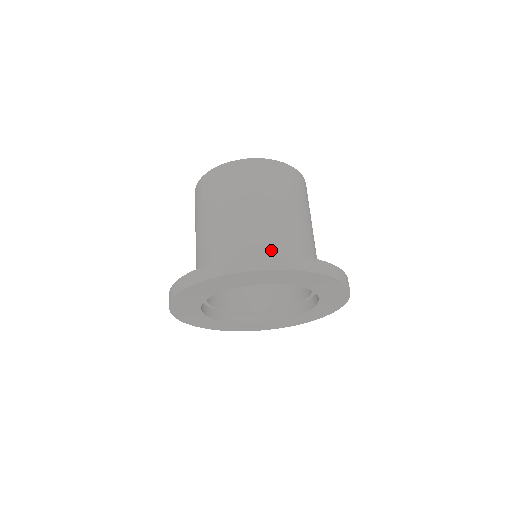
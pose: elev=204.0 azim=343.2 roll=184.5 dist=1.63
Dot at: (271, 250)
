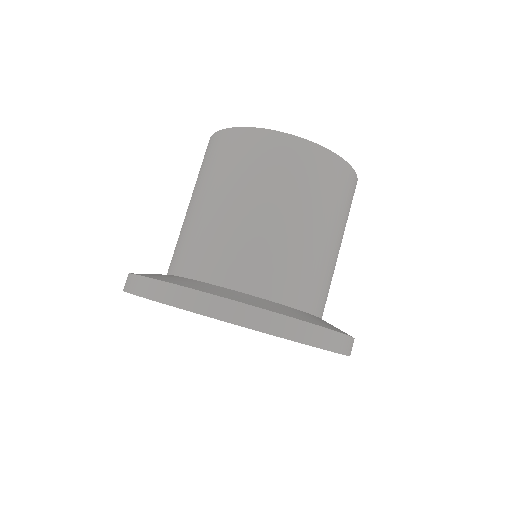
Dot at: (294, 292)
